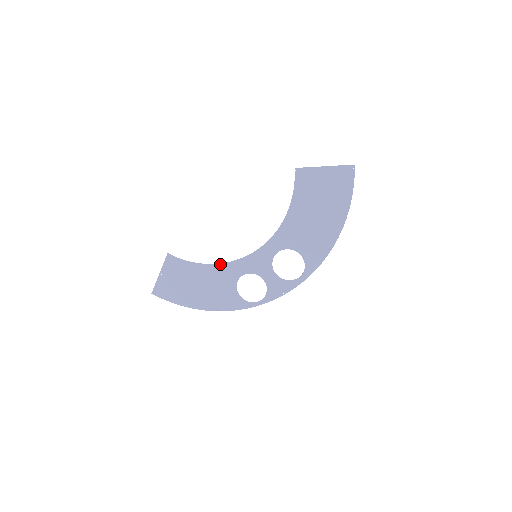
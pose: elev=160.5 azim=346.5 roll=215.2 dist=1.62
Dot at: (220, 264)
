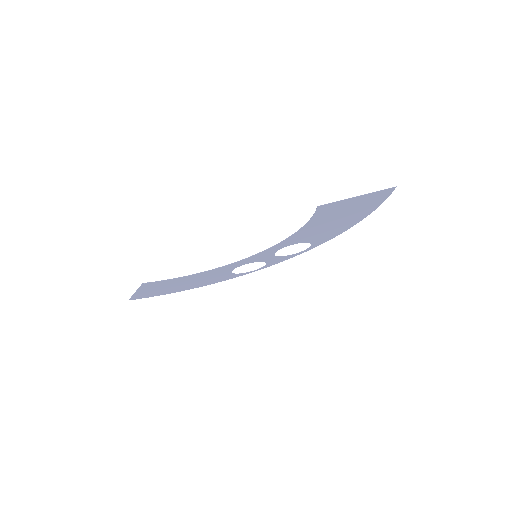
Dot at: (212, 270)
